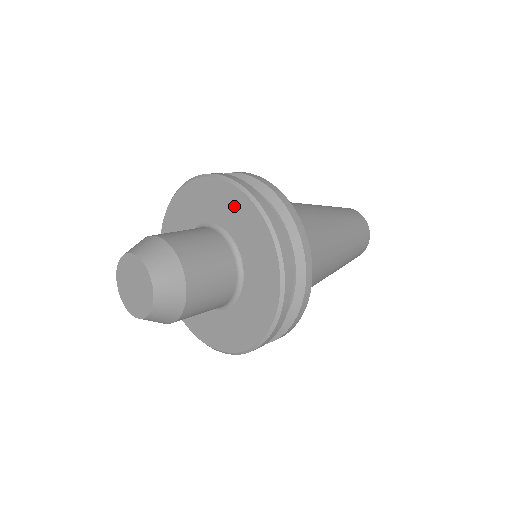
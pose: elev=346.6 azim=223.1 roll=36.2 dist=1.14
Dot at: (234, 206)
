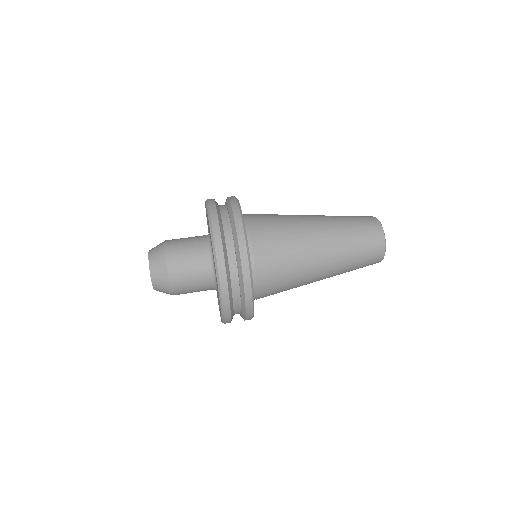
Dot at: occluded
